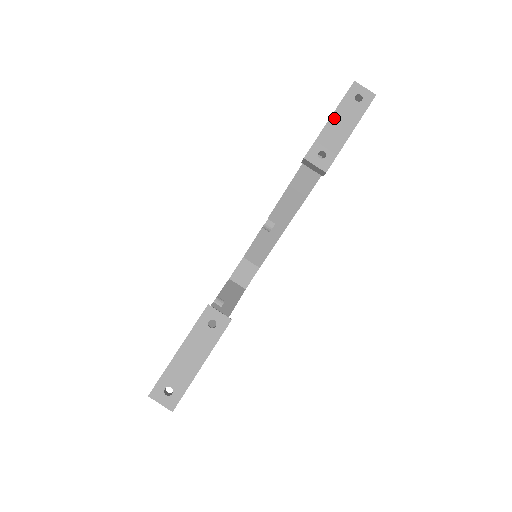
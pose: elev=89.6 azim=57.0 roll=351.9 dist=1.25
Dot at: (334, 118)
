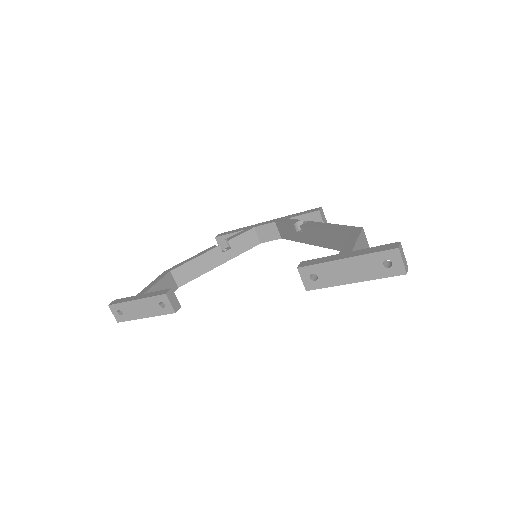
Dot at: (349, 261)
